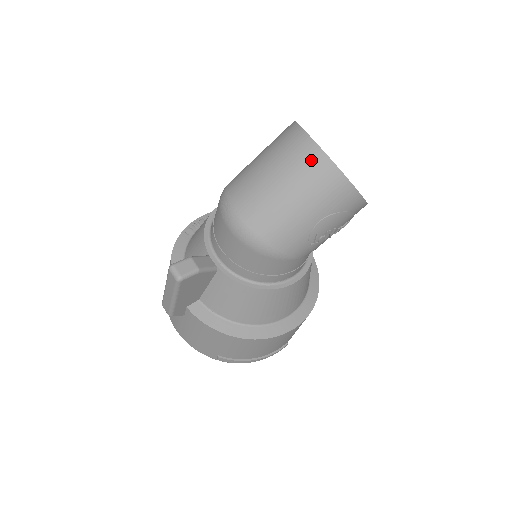
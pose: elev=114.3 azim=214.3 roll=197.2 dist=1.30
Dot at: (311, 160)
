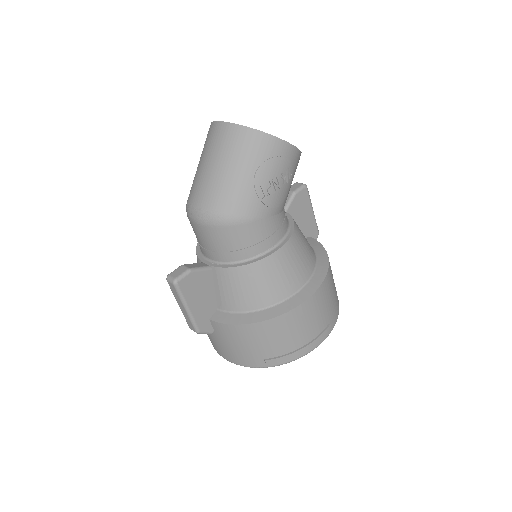
Dot at: (222, 134)
